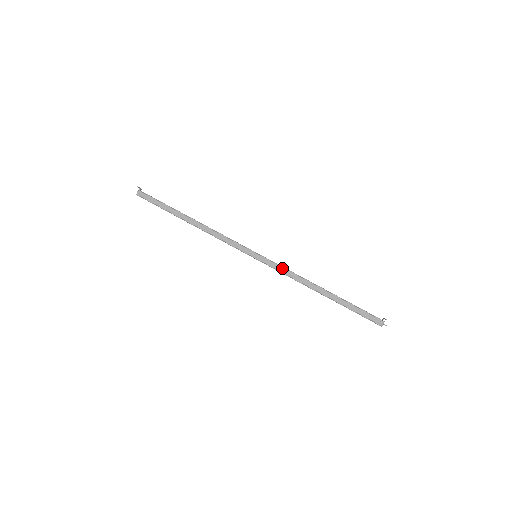
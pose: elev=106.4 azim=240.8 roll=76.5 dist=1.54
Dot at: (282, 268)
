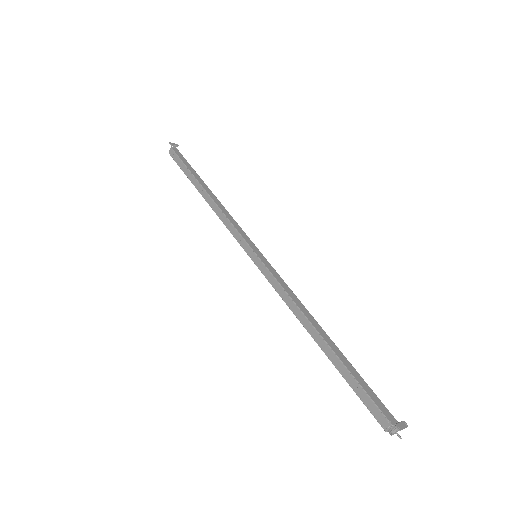
Dot at: (277, 283)
